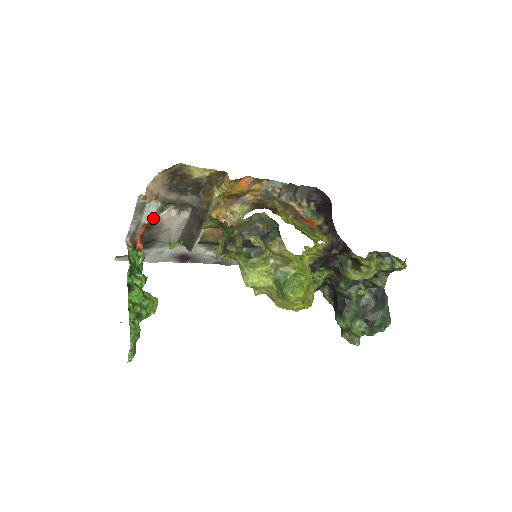
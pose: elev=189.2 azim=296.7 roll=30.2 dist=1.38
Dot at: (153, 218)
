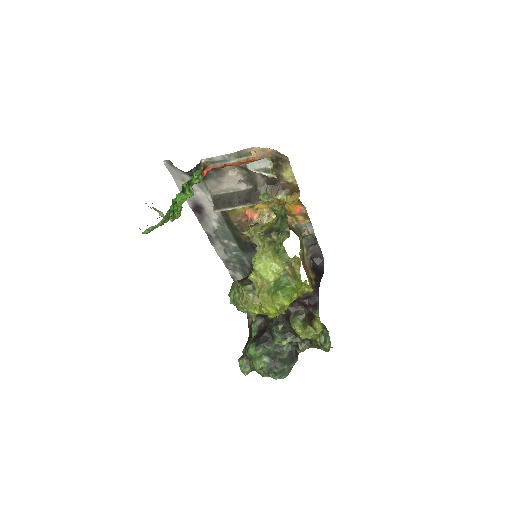
Dot at: (255, 169)
